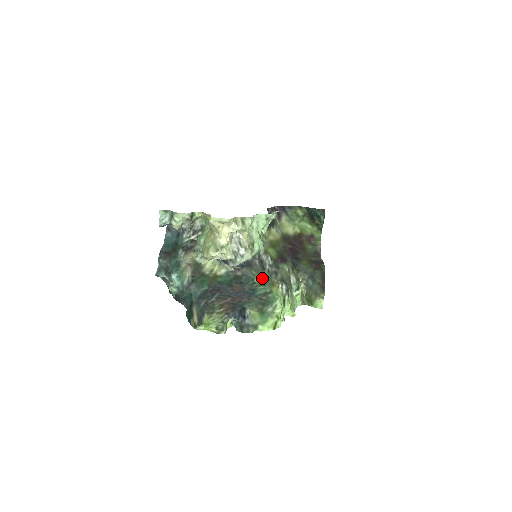
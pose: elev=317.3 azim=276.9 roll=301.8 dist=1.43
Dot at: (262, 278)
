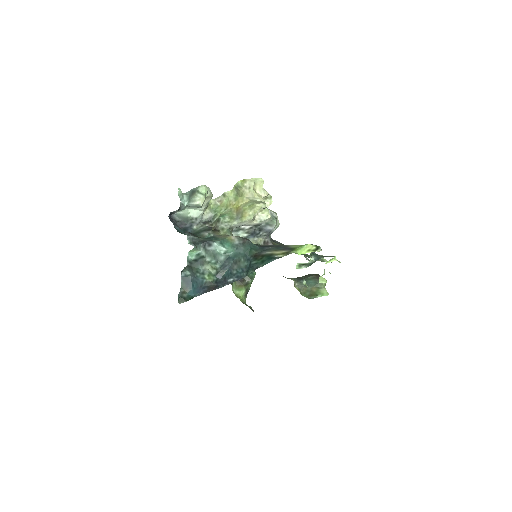
Dot at: occluded
